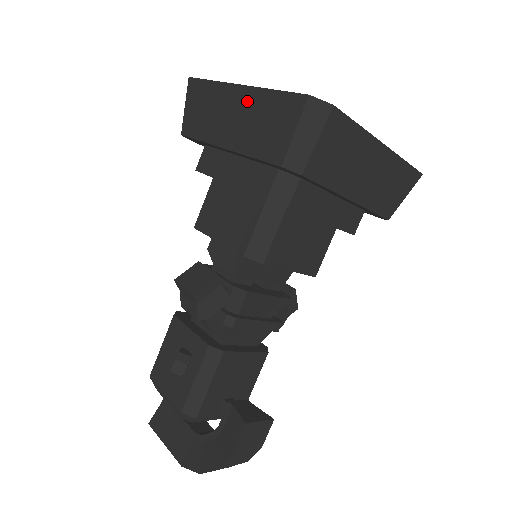
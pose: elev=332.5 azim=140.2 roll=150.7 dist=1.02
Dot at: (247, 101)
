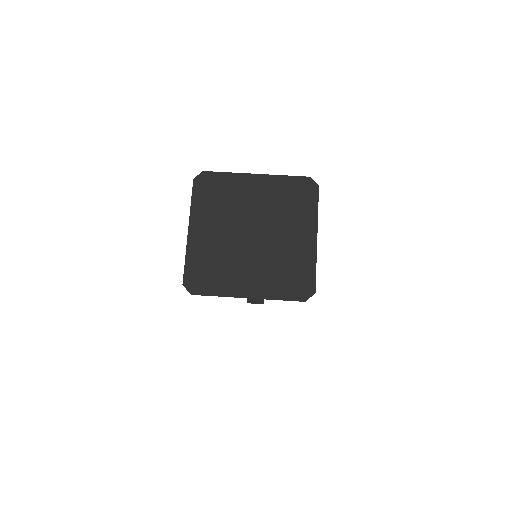
Dot at: occluded
